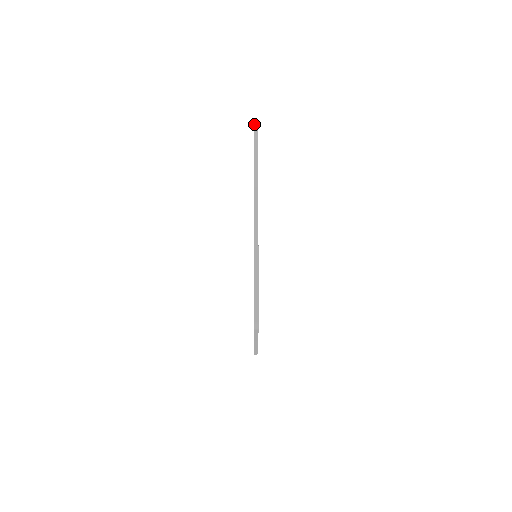
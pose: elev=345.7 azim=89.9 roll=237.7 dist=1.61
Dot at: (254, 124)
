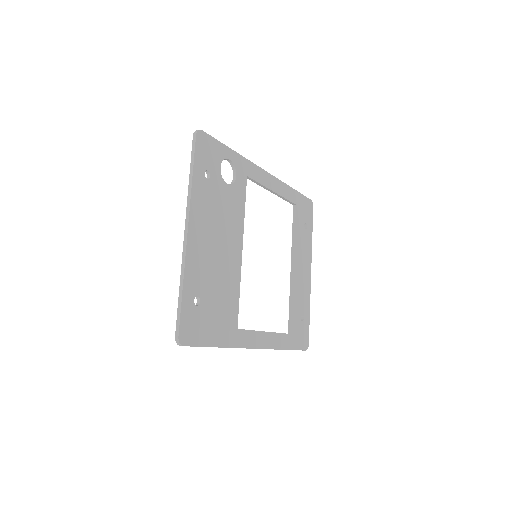
Dot at: (195, 131)
